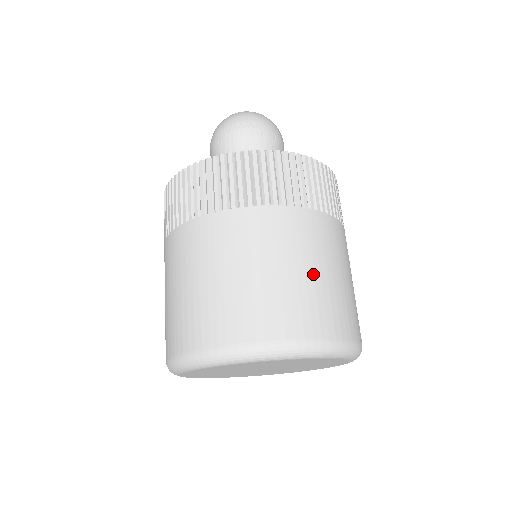
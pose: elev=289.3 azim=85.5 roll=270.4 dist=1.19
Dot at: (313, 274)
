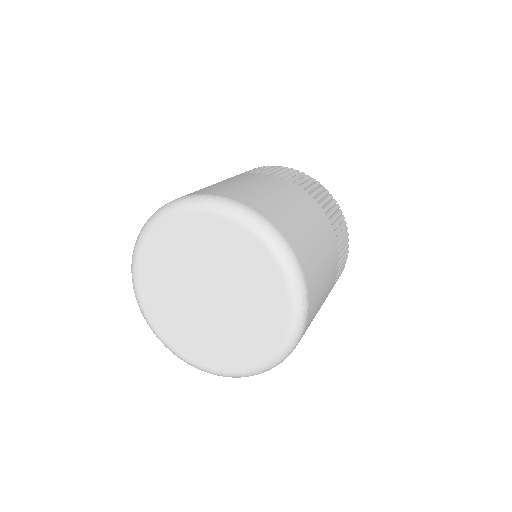
Dot at: (297, 213)
